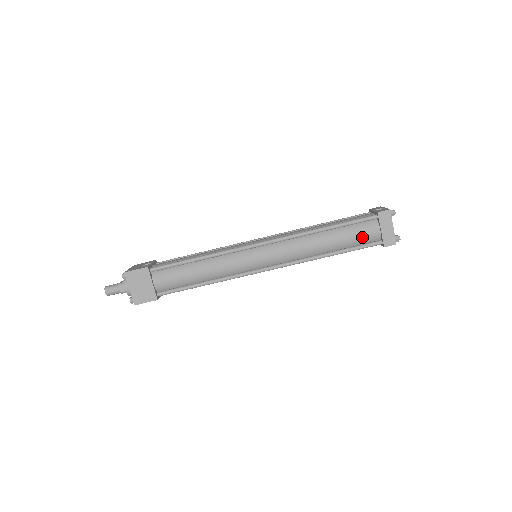
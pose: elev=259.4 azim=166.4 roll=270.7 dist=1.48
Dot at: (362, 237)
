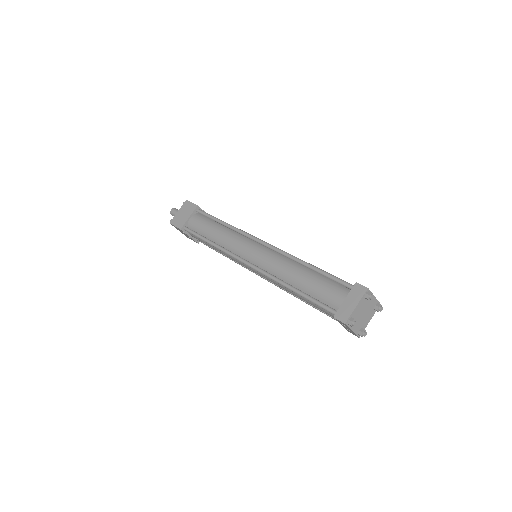
Dot at: (327, 295)
